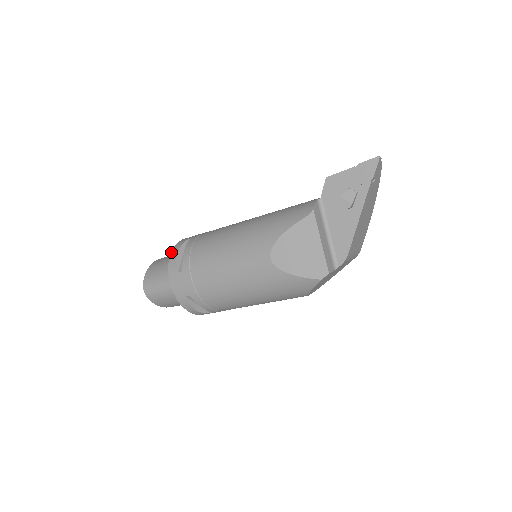
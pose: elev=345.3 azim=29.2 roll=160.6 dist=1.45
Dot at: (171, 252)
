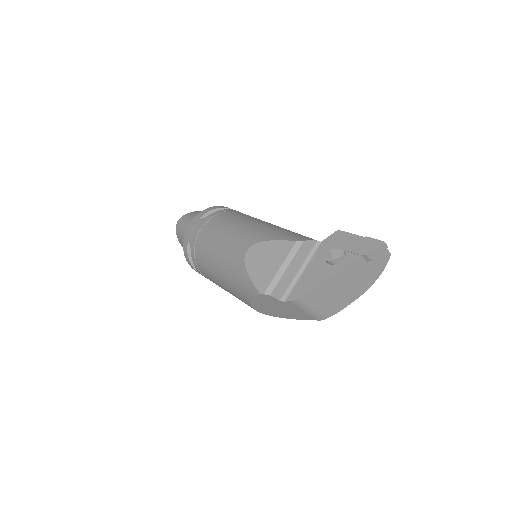
Dot at: occluded
